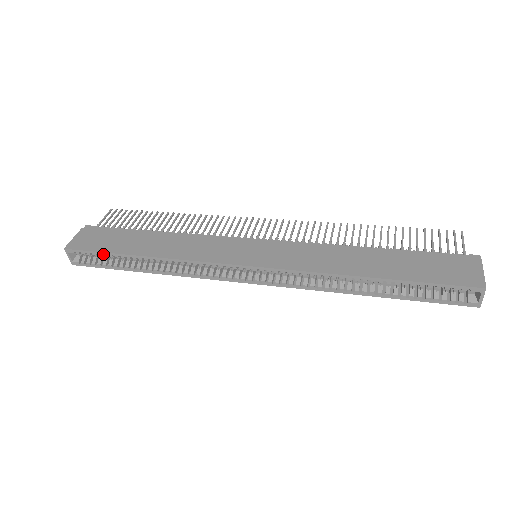
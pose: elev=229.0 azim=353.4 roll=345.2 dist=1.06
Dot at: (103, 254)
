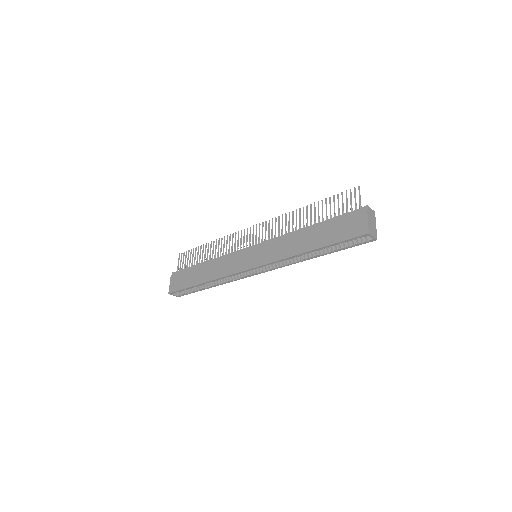
Dot at: (186, 289)
